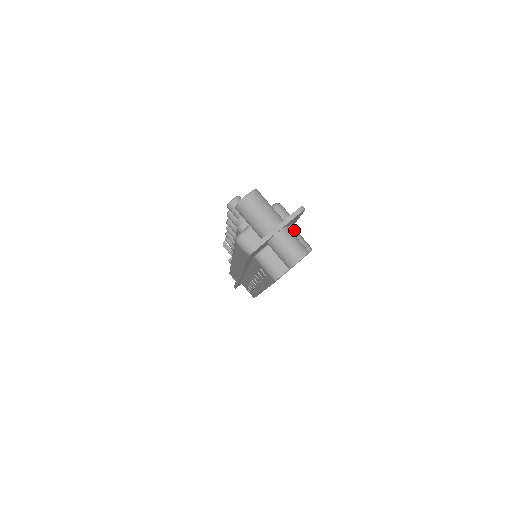
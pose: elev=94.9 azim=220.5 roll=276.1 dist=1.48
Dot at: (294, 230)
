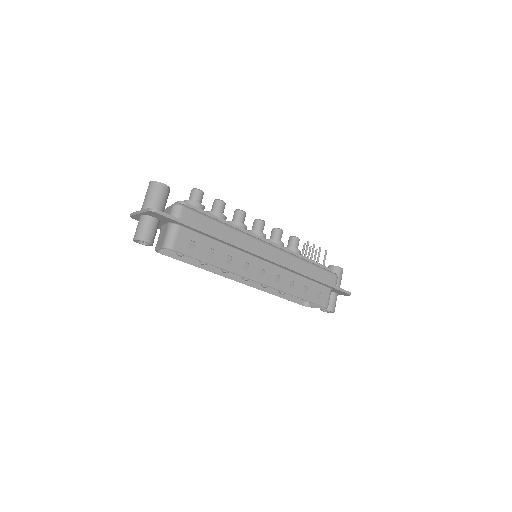
Dot at: (173, 228)
